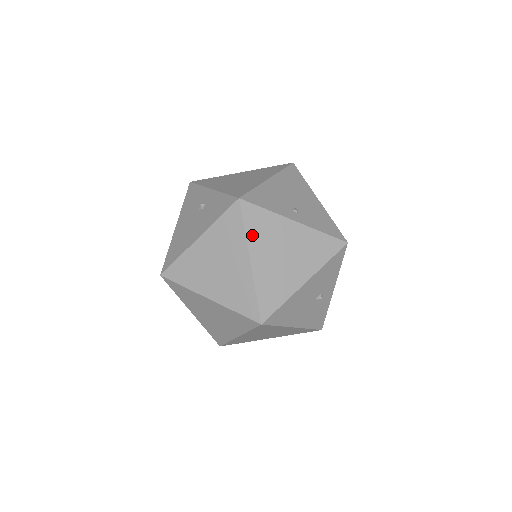
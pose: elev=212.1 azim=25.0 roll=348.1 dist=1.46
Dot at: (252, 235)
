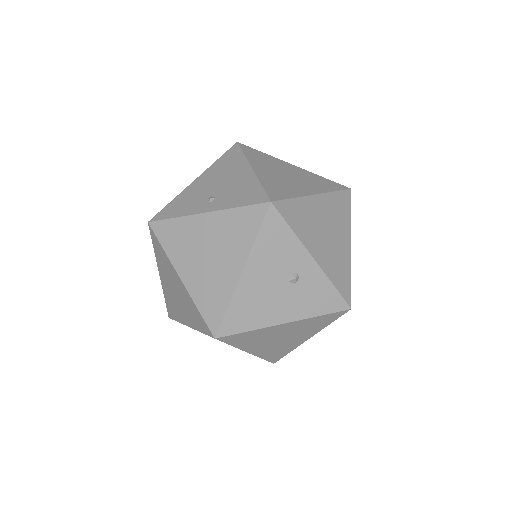
Dot at: (171, 251)
